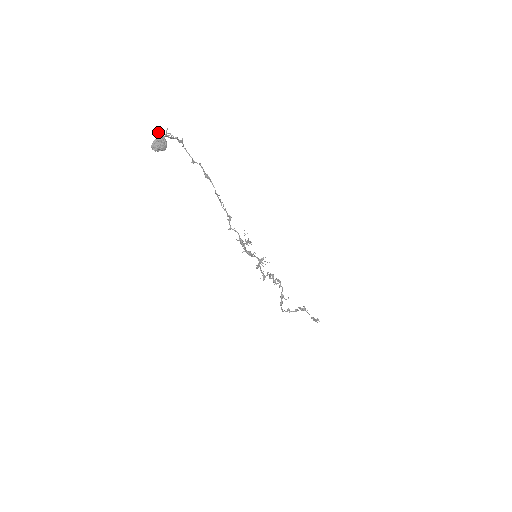
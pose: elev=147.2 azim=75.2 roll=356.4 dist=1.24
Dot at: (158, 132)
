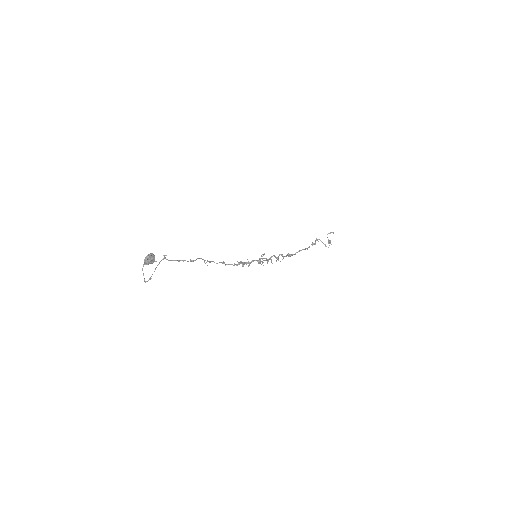
Dot at: (144, 262)
